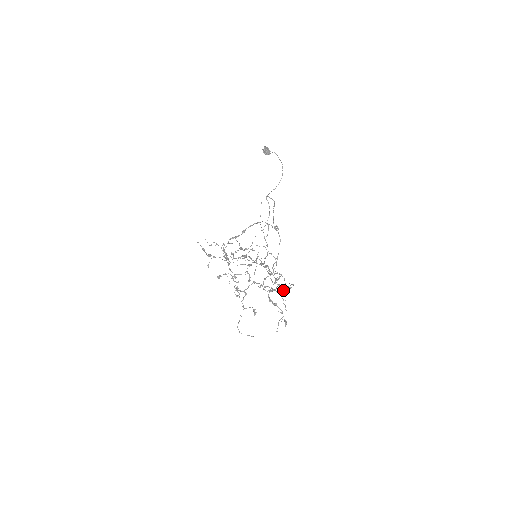
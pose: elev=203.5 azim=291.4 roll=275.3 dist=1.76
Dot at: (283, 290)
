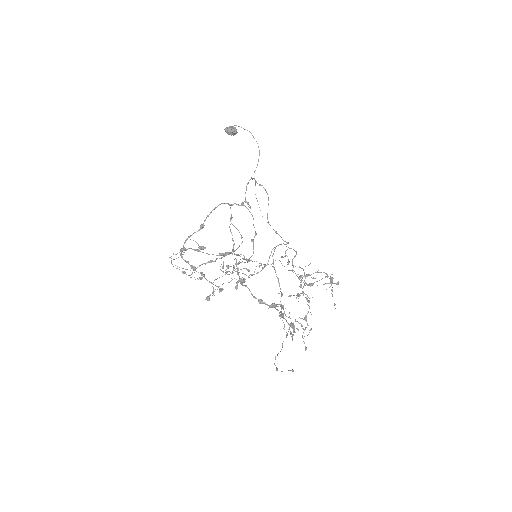
Dot at: (303, 286)
